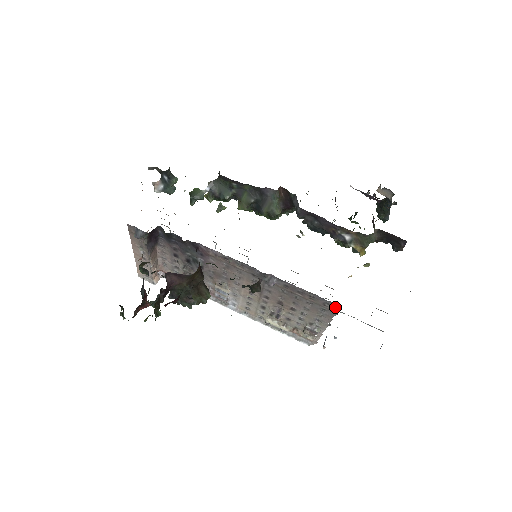
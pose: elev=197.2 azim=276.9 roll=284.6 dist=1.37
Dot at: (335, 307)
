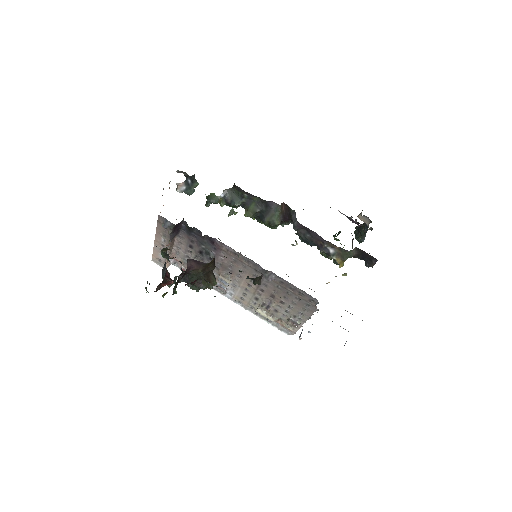
Dot at: (318, 303)
